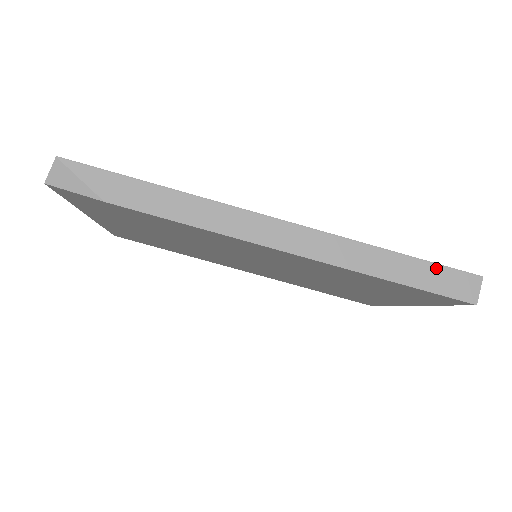
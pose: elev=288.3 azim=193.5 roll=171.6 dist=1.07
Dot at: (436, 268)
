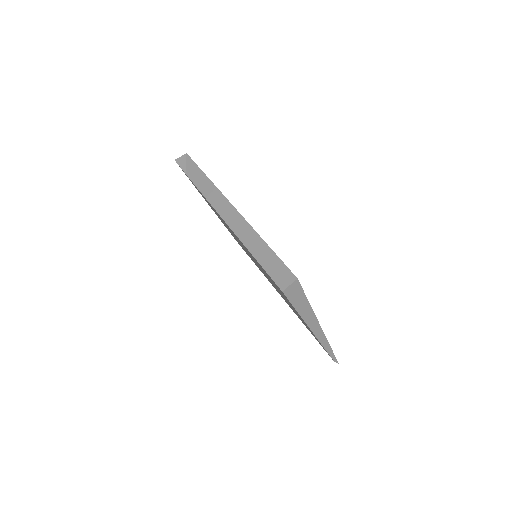
Dot at: (278, 261)
